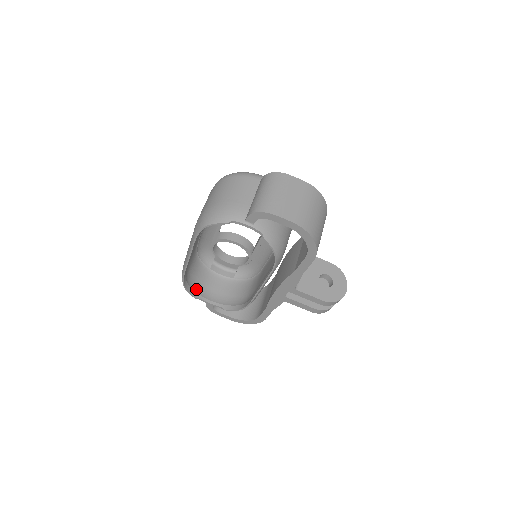
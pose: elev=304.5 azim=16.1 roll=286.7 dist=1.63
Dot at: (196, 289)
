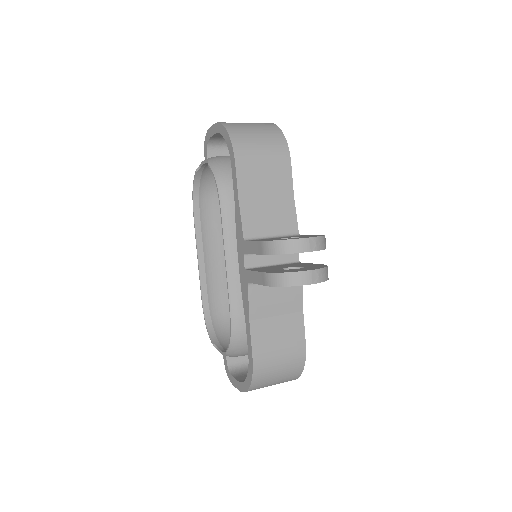
Dot at: (222, 339)
